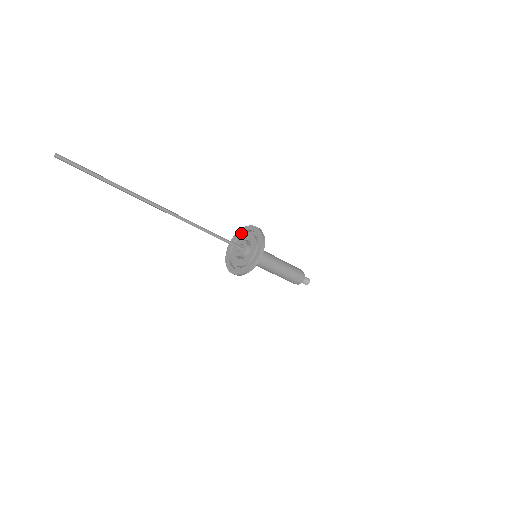
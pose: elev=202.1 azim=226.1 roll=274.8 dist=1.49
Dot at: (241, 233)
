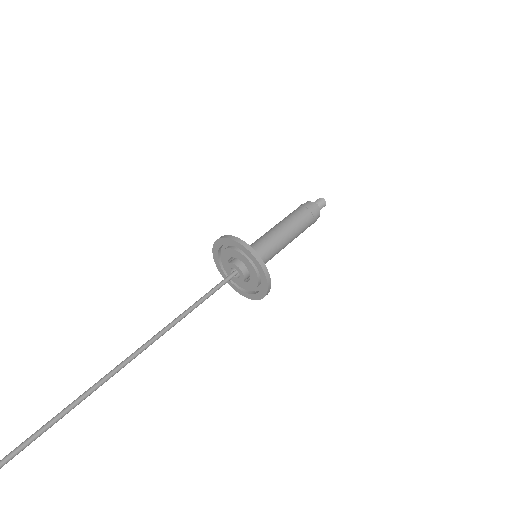
Dot at: (218, 258)
